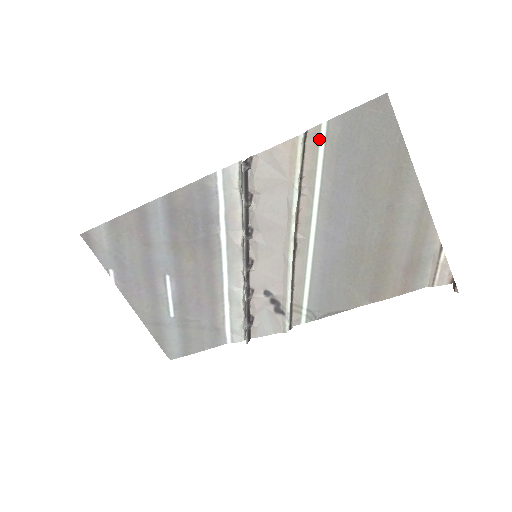
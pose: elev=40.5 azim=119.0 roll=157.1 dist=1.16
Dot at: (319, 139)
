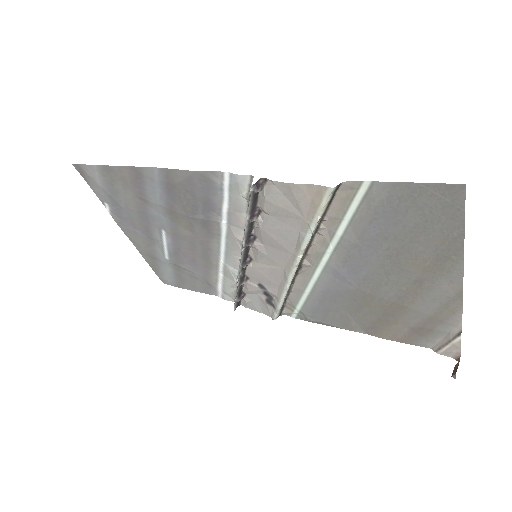
Dot at: (355, 194)
